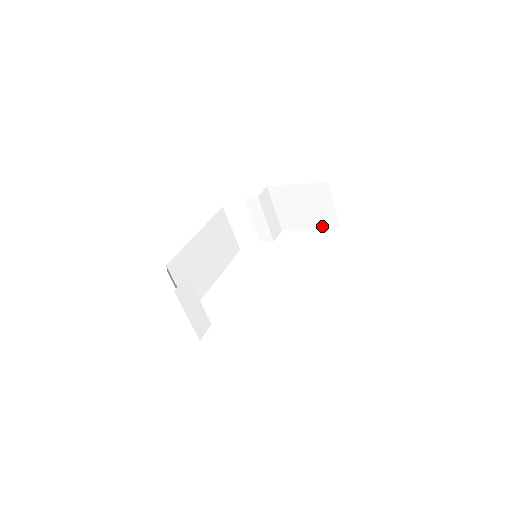
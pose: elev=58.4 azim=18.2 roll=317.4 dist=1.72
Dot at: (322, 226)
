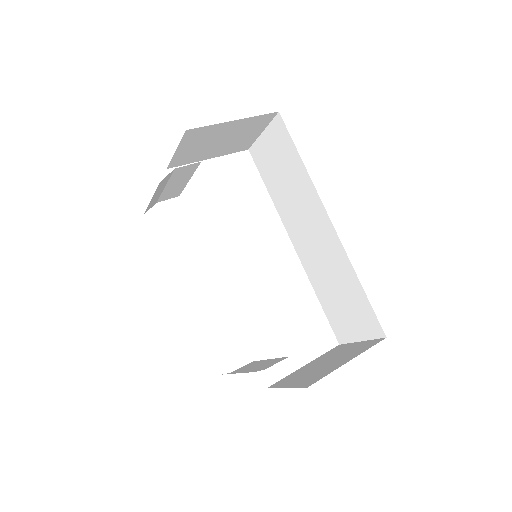
Dot at: (229, 151)
